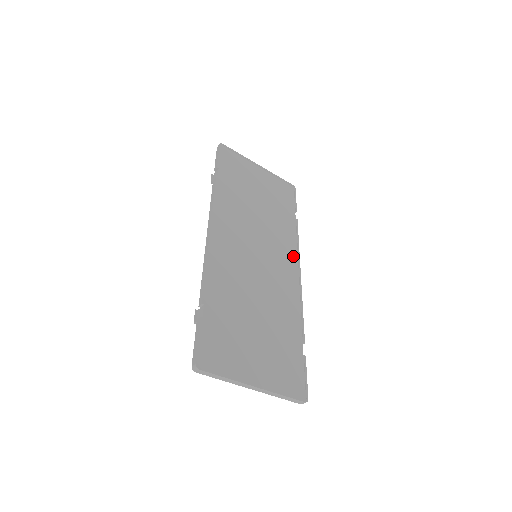
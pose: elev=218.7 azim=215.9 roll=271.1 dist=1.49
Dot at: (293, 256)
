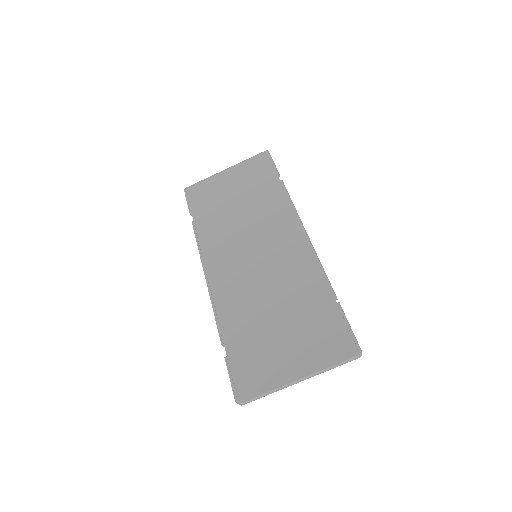
Dot at: (291, 221)
